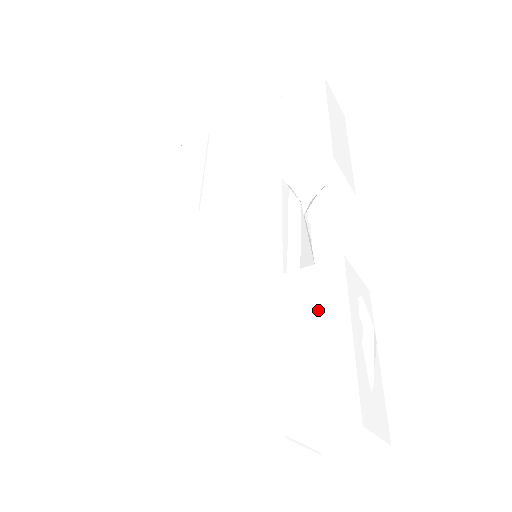
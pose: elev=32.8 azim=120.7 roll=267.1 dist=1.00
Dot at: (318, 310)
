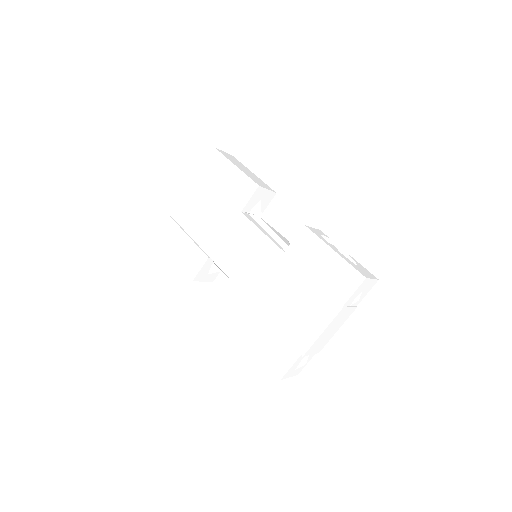
Dot at: (314, 254)
